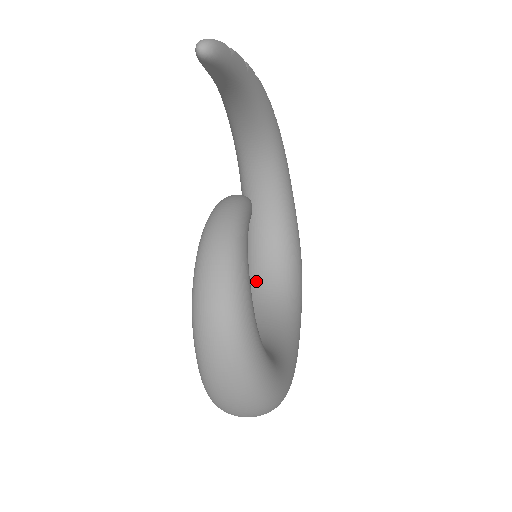
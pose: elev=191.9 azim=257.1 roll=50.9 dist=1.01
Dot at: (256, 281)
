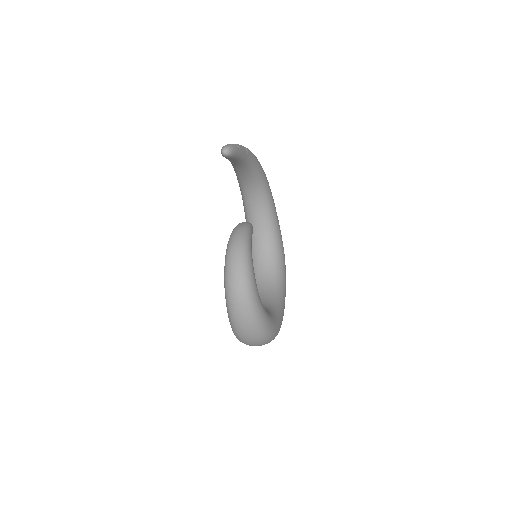
Dot at: (257, 272)
